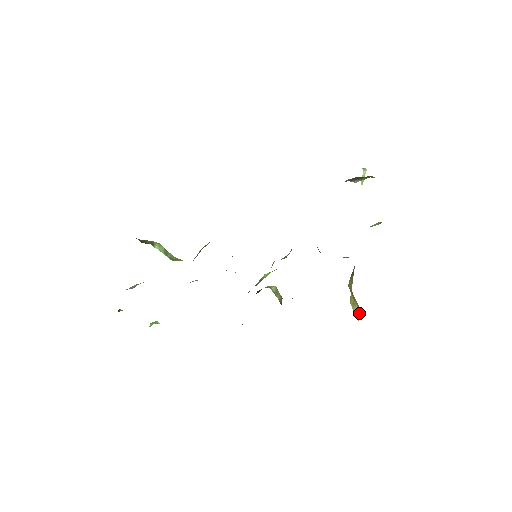
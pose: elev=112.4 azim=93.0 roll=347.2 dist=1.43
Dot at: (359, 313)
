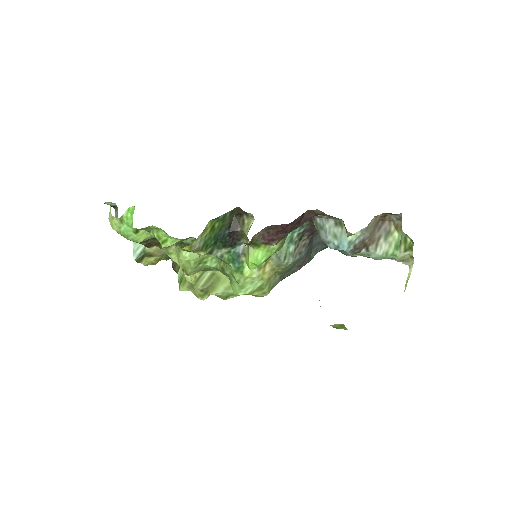
Dot at: occluded
